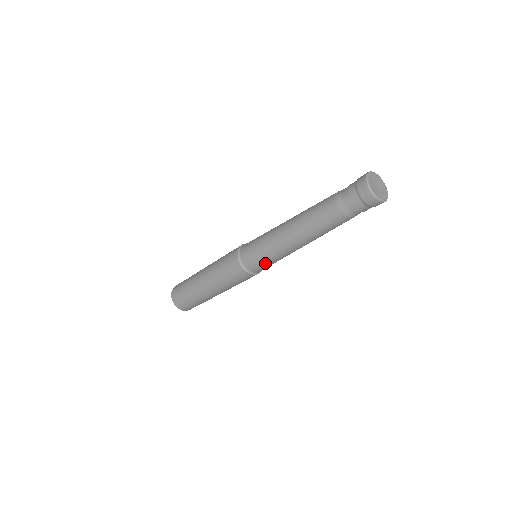
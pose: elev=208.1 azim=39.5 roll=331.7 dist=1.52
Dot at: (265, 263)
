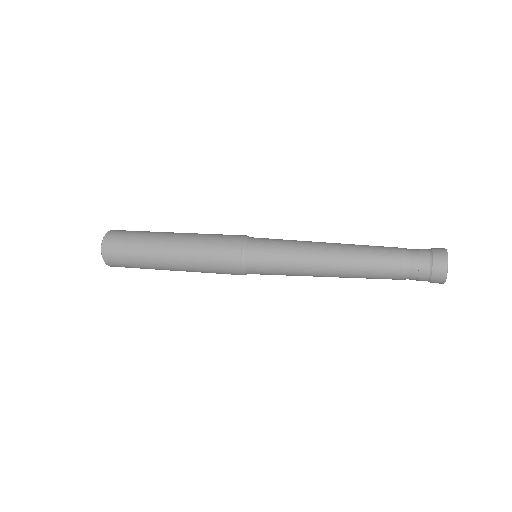
Dot at: (270, 269)
